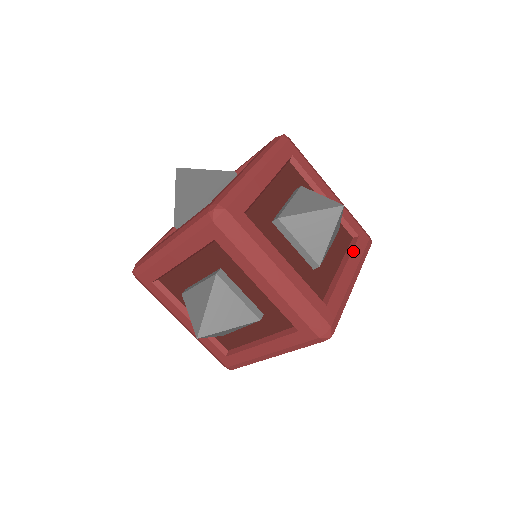
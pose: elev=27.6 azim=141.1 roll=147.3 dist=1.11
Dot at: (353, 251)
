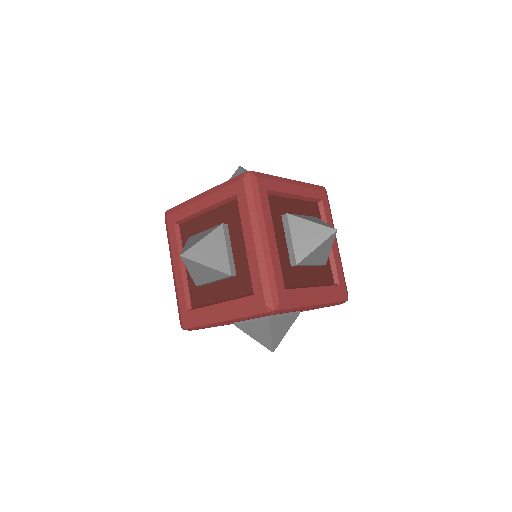
Dot at: (329, 287)
